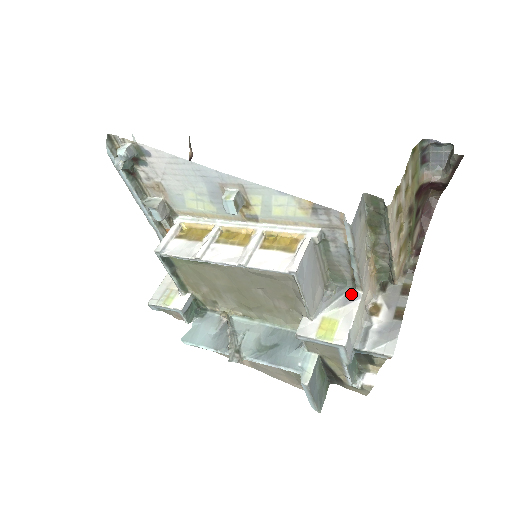
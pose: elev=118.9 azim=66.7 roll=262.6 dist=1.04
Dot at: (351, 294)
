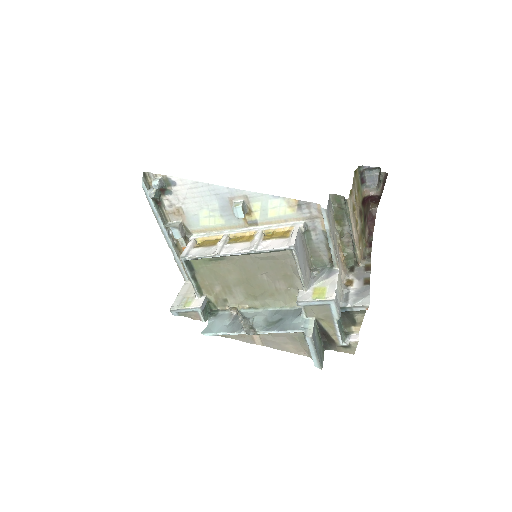
Dot at: (331, 271)
